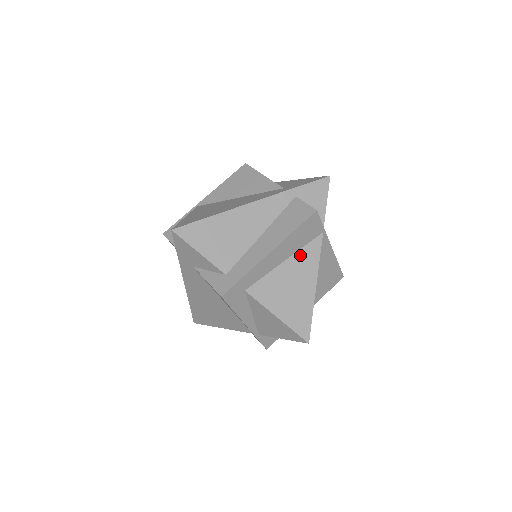
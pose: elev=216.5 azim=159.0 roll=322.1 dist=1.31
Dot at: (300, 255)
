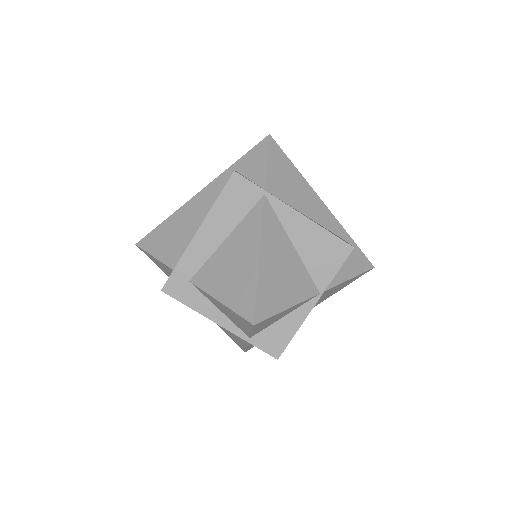
Dot at: (241, 227)
